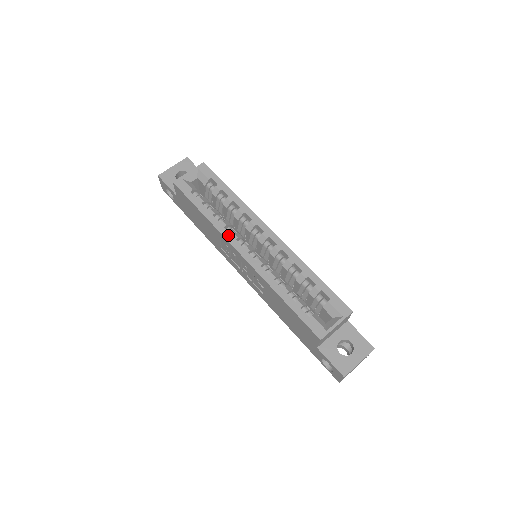
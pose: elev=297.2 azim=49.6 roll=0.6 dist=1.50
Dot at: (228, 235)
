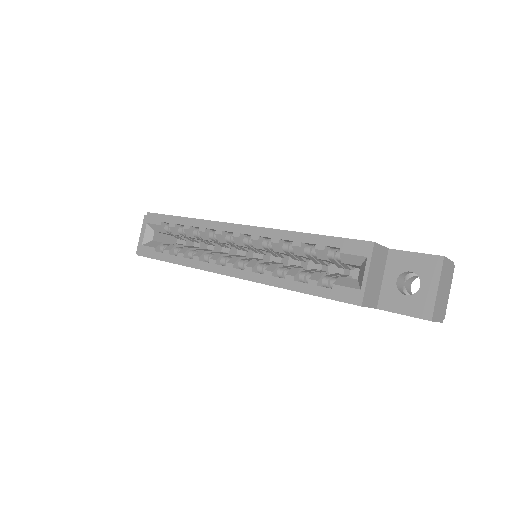
Dot at: (206, 266)
